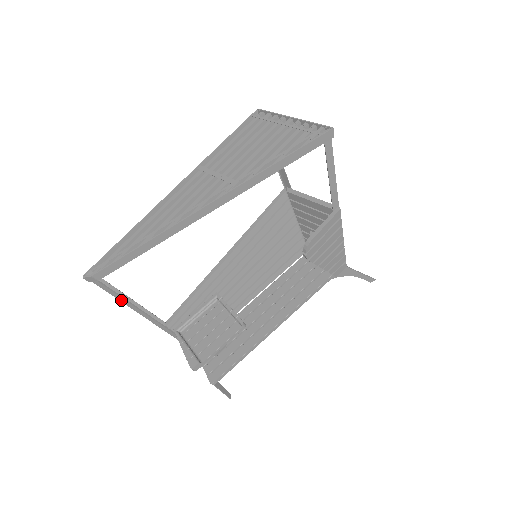
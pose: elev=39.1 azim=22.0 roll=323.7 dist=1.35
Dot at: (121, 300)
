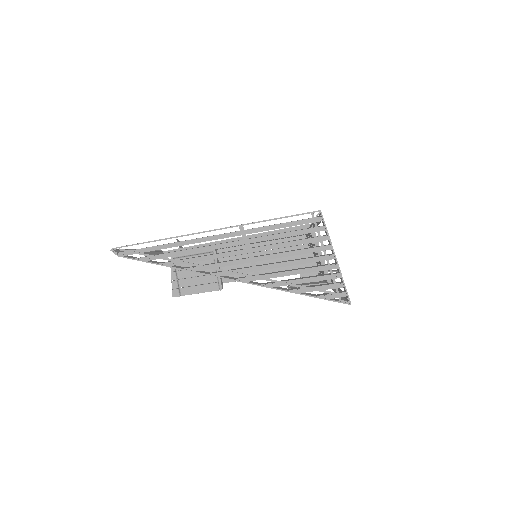
Dot at: occluded
